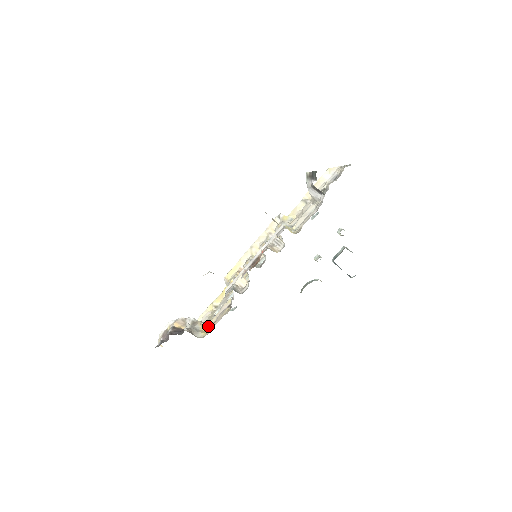
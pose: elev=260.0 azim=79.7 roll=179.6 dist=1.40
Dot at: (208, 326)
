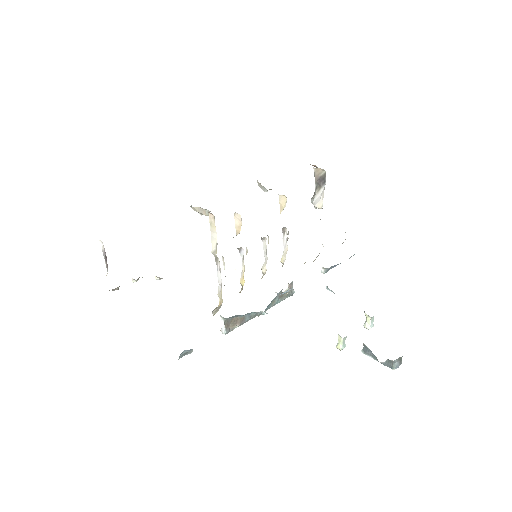
Dot at: occluded
